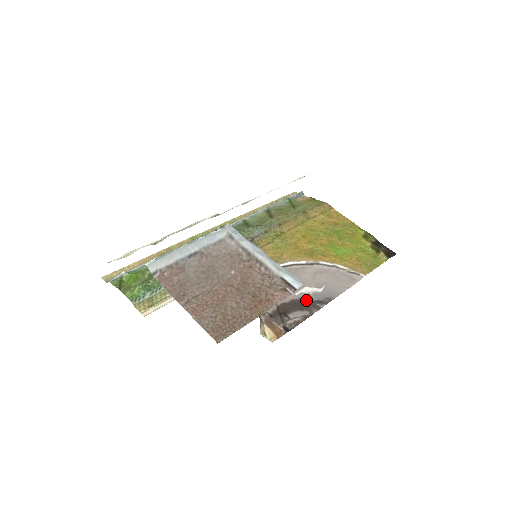
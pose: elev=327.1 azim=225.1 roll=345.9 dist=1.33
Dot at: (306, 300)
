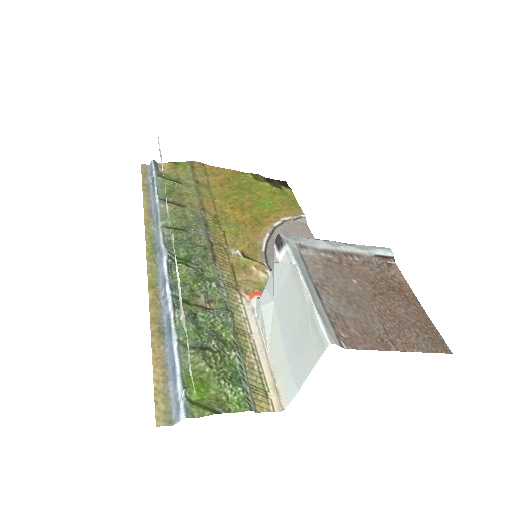
Dot at: occluded
